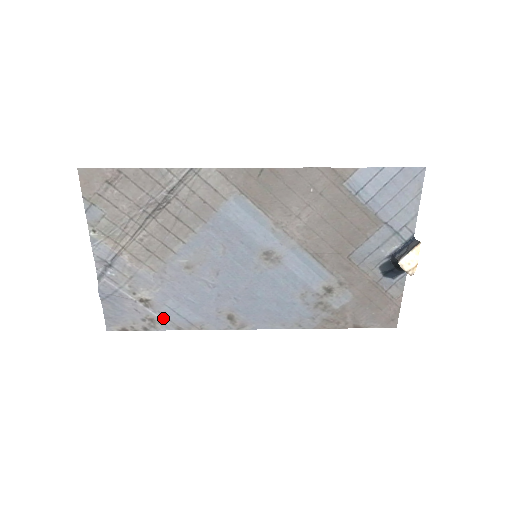
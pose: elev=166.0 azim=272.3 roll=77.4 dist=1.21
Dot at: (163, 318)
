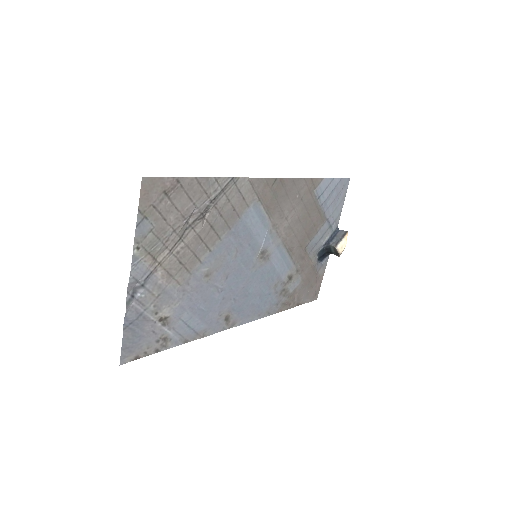
Dot at: (175, 334)
